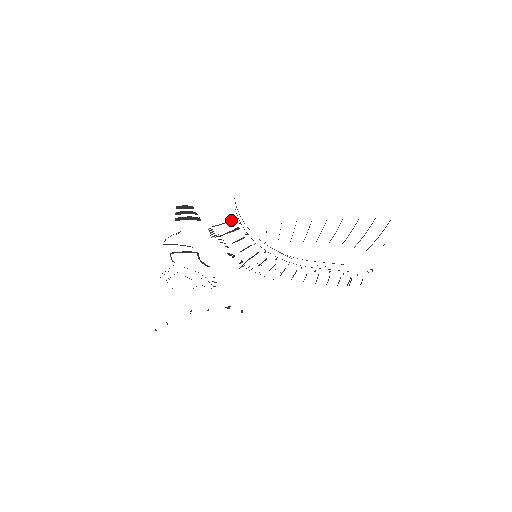
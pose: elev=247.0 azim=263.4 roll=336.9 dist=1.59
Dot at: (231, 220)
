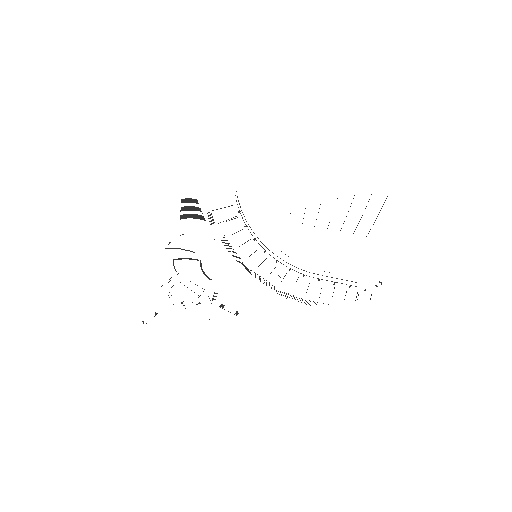
Dot at: occluded
